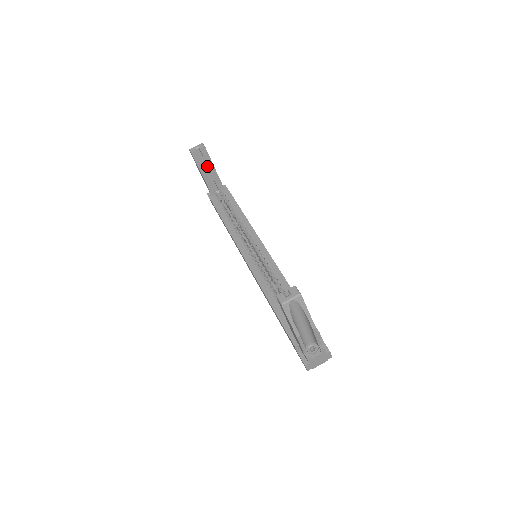
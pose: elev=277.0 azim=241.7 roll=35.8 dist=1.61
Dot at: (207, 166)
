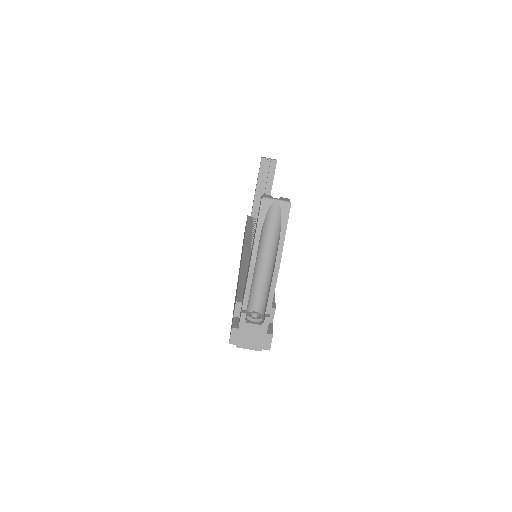
Dot at: (266, 183)
